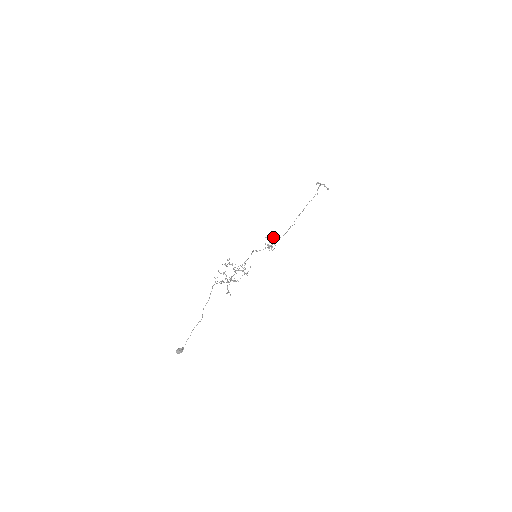
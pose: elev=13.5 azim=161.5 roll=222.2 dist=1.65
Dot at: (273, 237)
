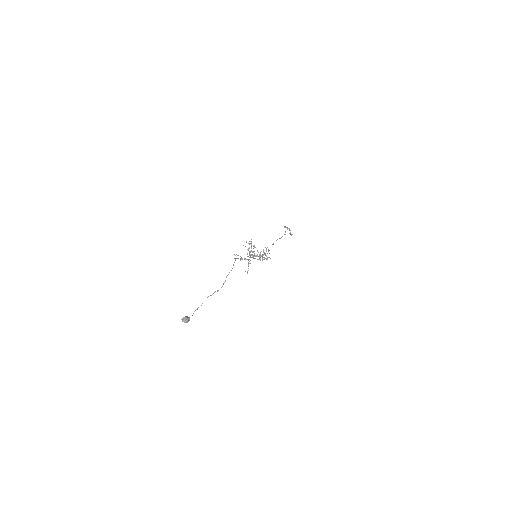
Dot at: occluded
